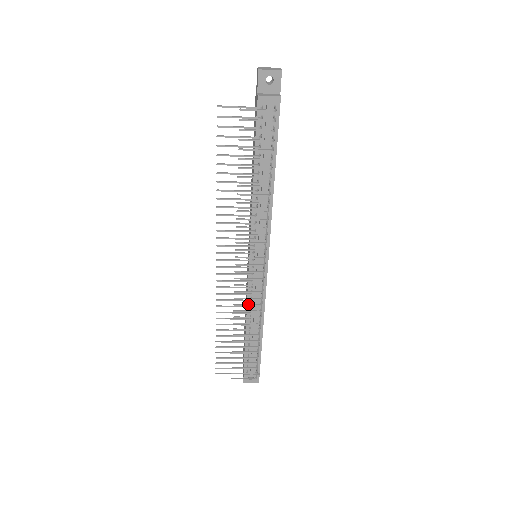
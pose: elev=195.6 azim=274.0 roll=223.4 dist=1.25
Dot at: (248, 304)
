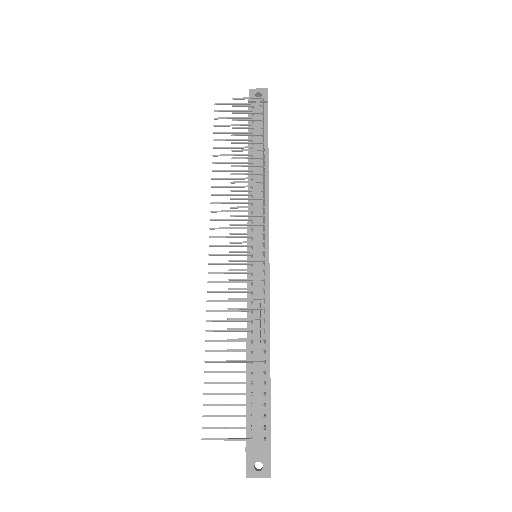
Dot at: (246, 298)
